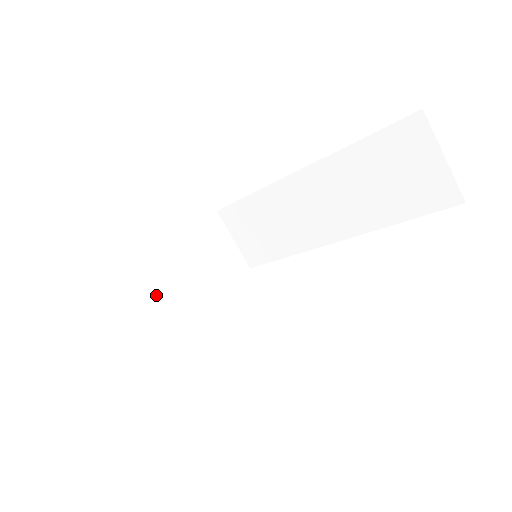
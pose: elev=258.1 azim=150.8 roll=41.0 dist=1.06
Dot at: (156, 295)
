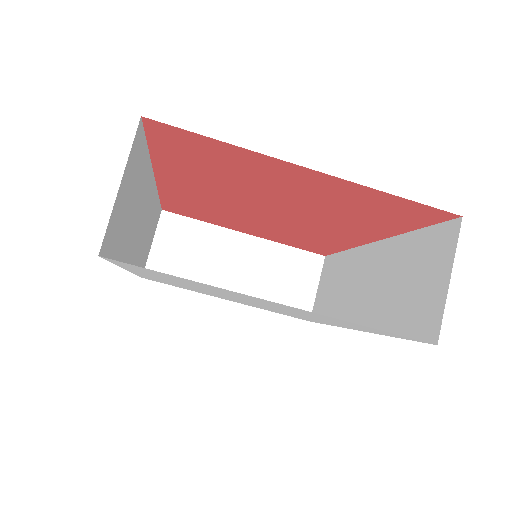
Dot at: (216, 260)
